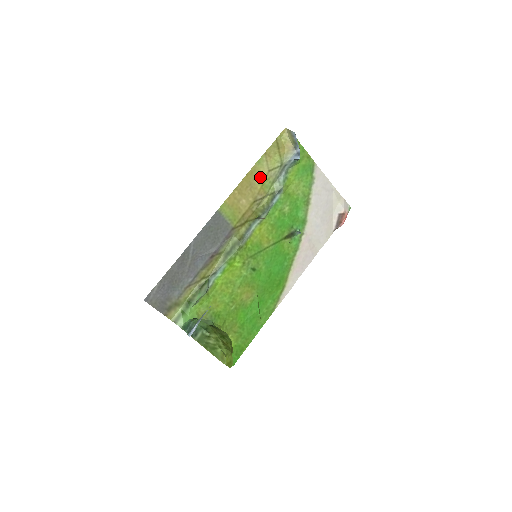
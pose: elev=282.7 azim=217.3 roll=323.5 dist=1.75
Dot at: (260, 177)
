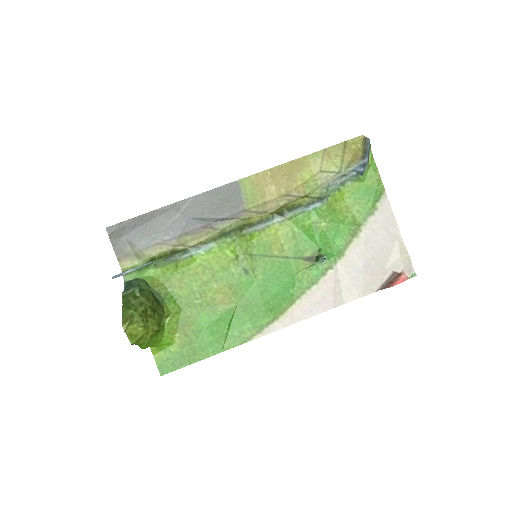
Dot at: (306, 172)
